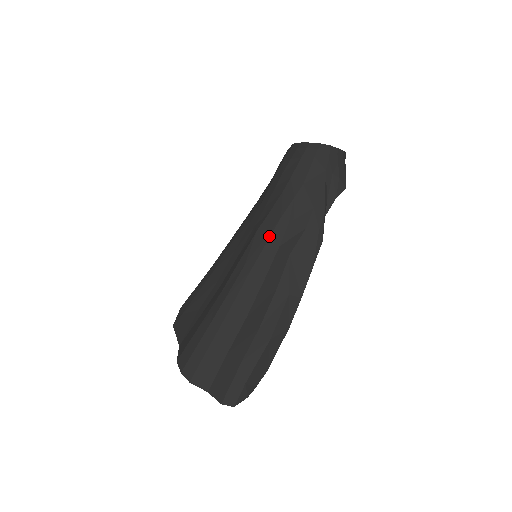
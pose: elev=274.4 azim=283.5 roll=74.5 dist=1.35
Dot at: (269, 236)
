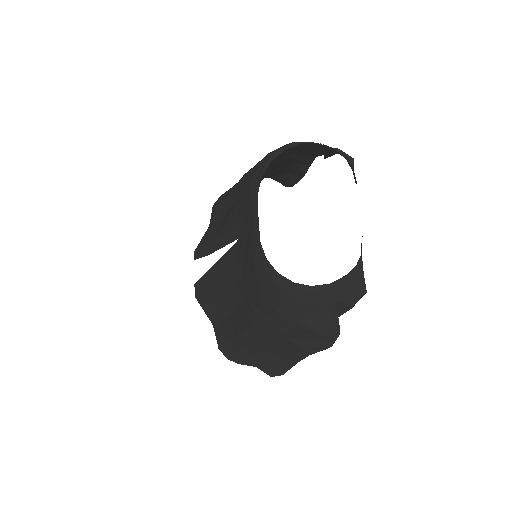
Dot at: (270, 338)
